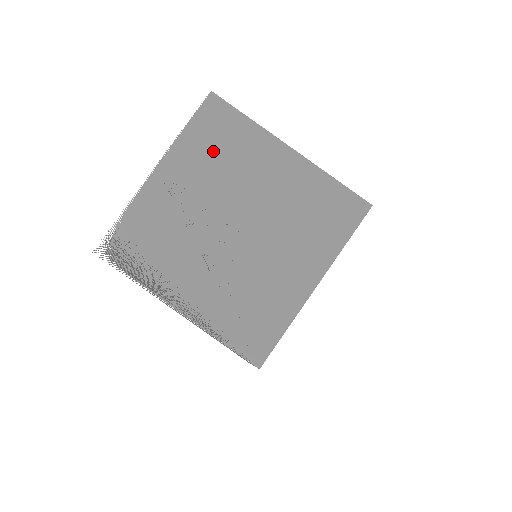
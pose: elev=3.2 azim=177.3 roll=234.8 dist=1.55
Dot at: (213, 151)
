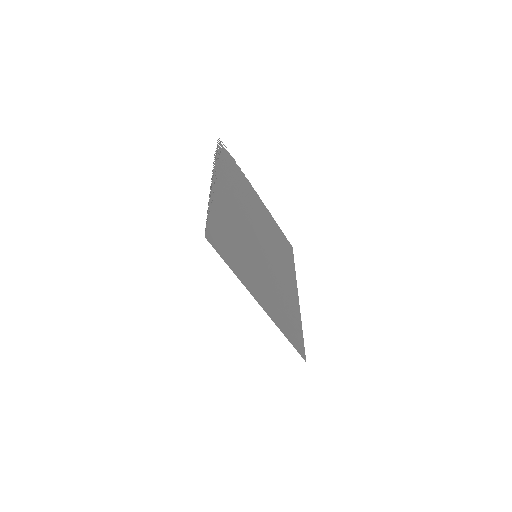
Dot at: (278, 240)
